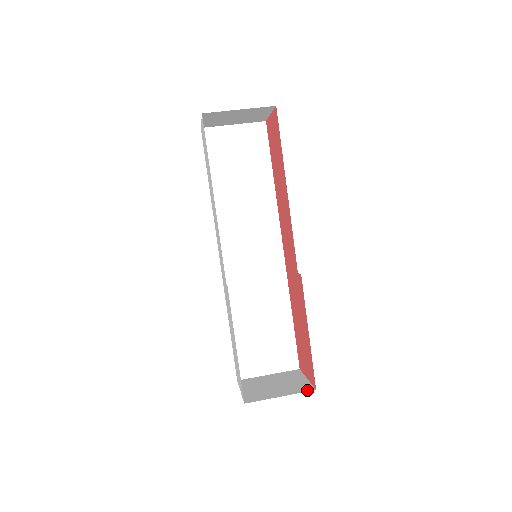
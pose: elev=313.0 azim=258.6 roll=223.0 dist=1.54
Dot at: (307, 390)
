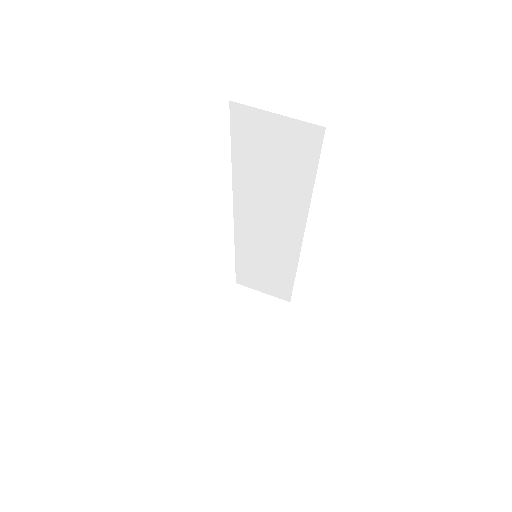
Dot at: (265, 347)
